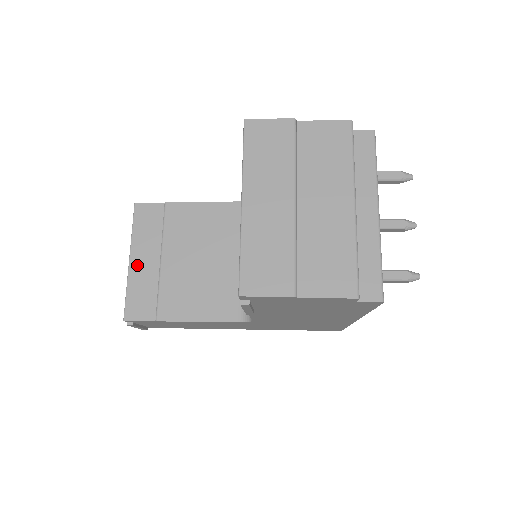
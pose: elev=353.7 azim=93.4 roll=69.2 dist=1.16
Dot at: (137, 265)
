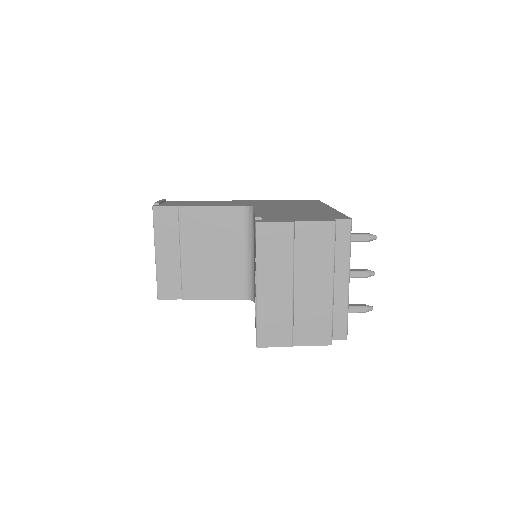
Dot at: (162, 258)
